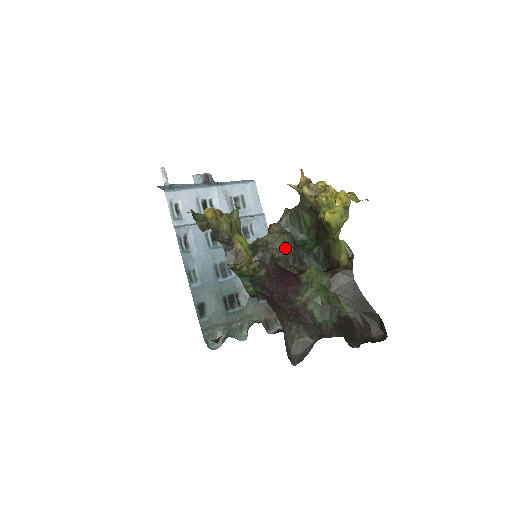
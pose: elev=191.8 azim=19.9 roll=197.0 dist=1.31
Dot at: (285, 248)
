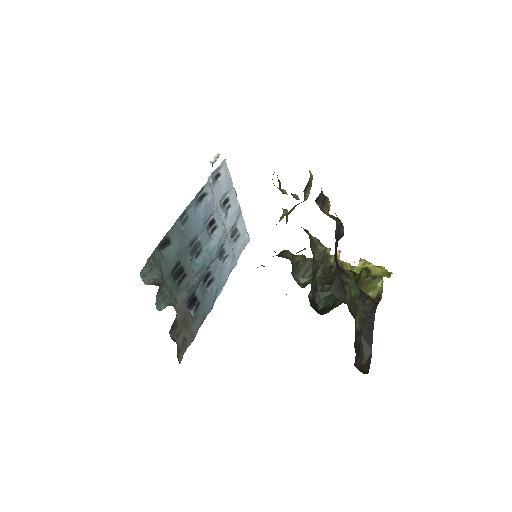
Dot at: (318, 257)
